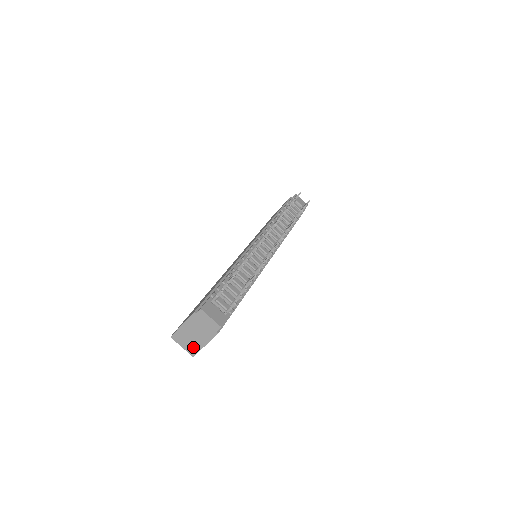
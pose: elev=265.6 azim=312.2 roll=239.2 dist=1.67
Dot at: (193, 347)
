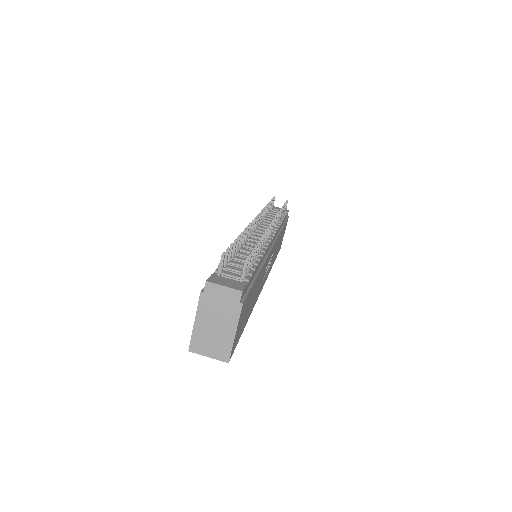
Dot at: (222, 347)
